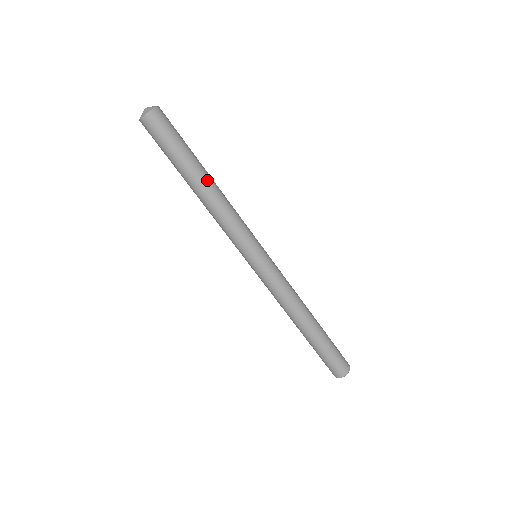
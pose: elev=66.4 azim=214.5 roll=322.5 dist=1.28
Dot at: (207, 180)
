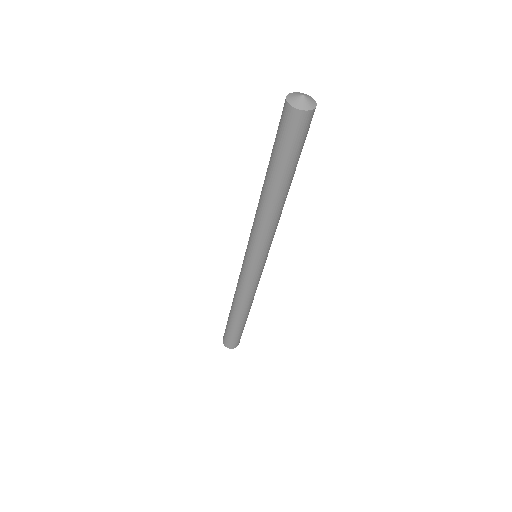
Dot at: (277, 194)
